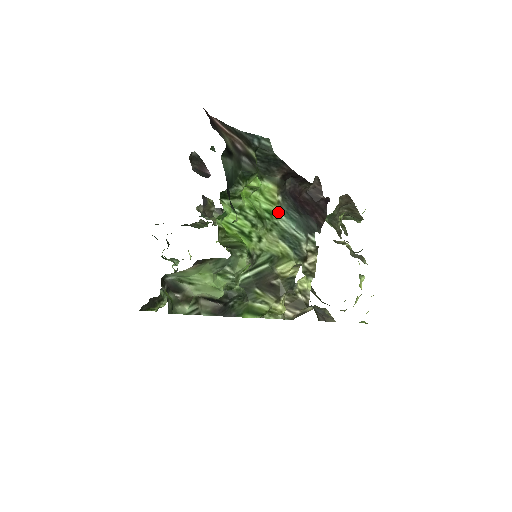
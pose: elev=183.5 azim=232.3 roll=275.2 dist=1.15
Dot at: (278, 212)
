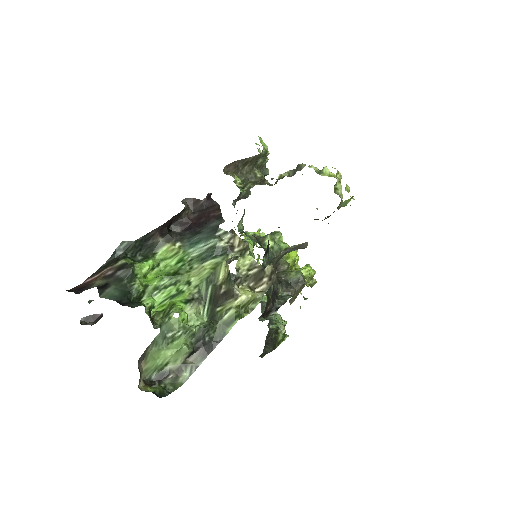
Dot at: (185, 252)
